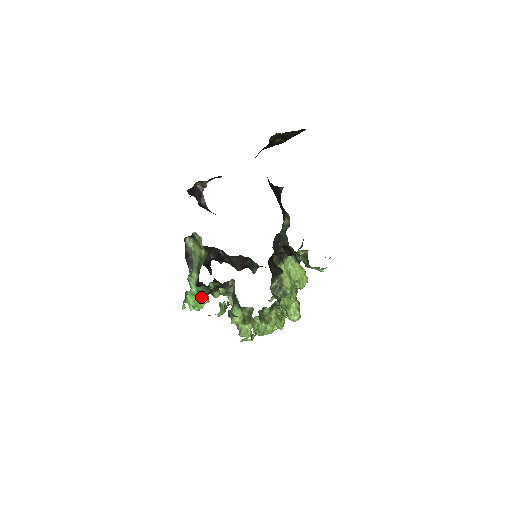
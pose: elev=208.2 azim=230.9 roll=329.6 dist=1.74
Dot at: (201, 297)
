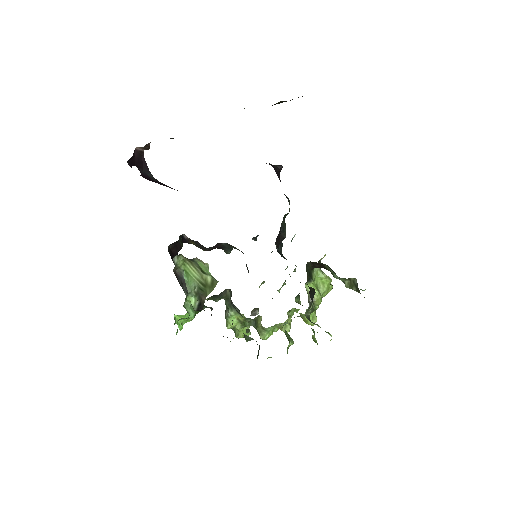
Dot at: occluded
